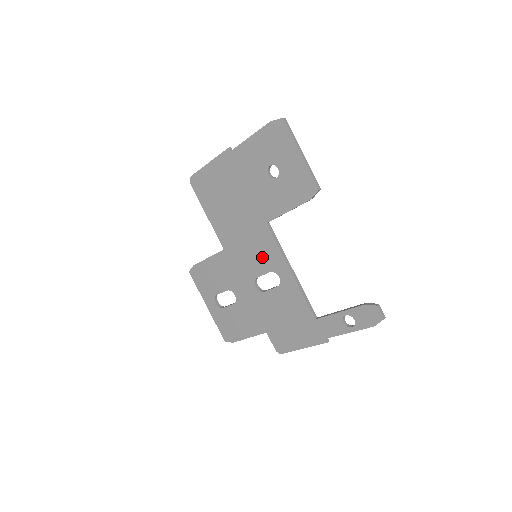
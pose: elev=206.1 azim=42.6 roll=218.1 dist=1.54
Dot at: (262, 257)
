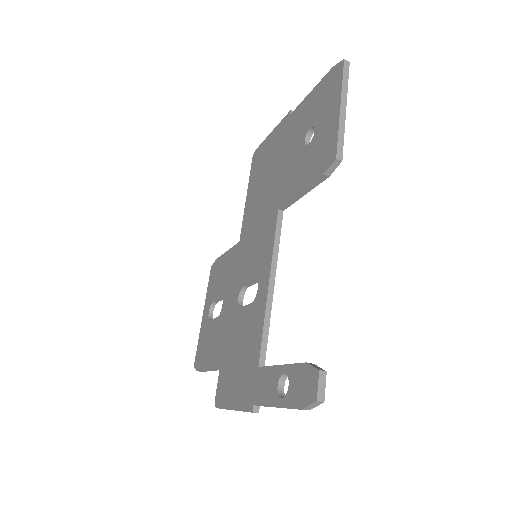
Dot at: (258, 257)
